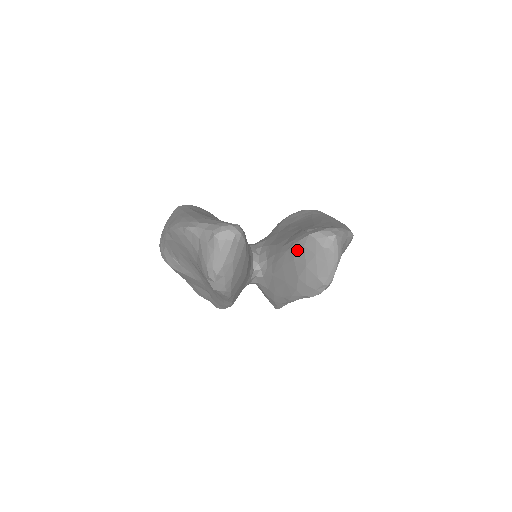
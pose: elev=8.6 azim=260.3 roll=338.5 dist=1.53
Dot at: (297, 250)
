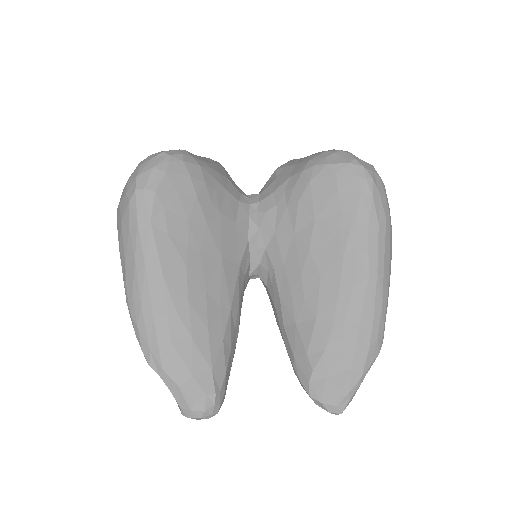
Dot at: (295, 373)
